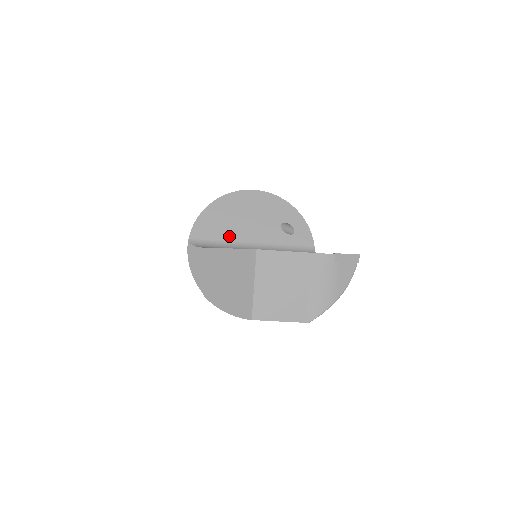
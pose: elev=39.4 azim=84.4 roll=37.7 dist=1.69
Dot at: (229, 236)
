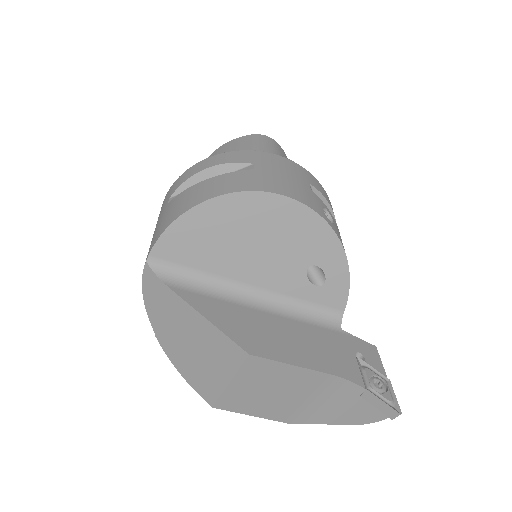
Dot at: (218, 266)
